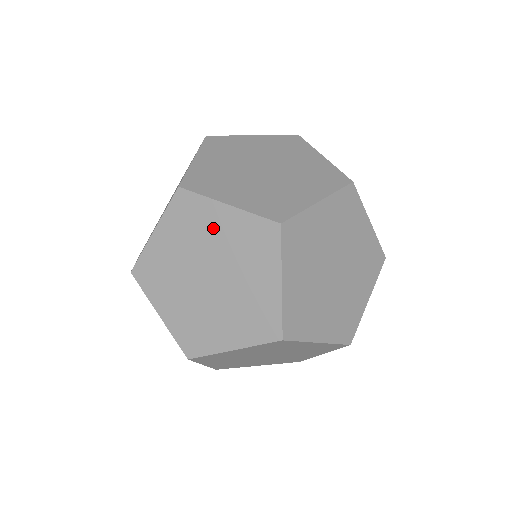
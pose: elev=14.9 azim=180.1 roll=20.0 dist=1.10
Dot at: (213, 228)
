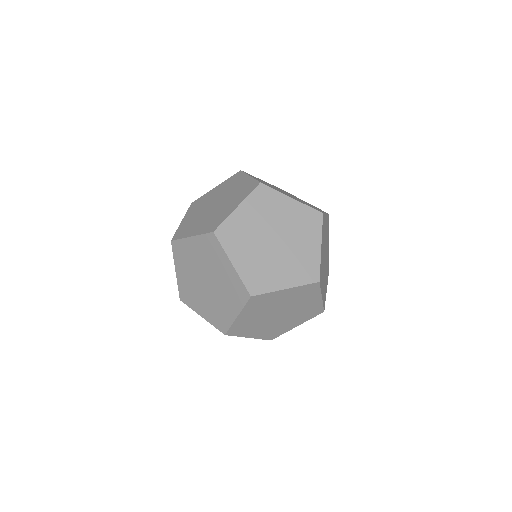
Dot at: (281, 210)
